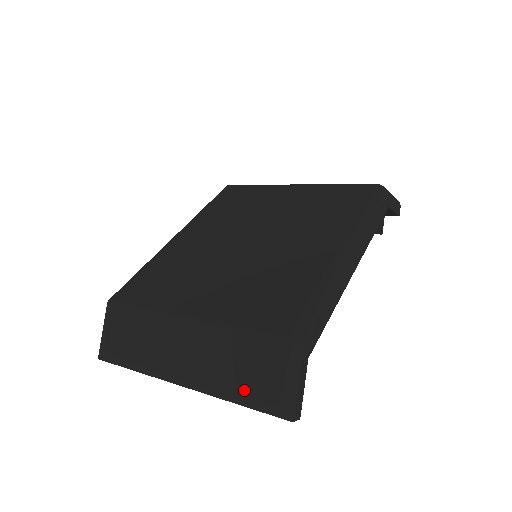
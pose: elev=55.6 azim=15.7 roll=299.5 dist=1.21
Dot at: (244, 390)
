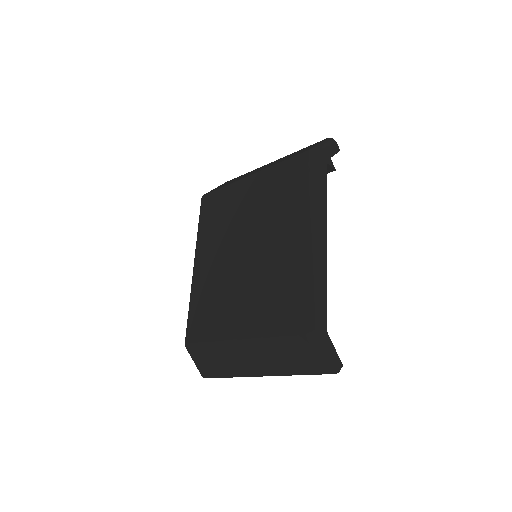
Dot at: (300, 369)
